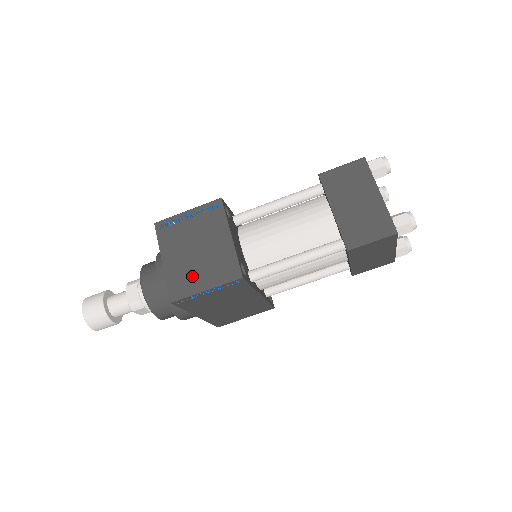
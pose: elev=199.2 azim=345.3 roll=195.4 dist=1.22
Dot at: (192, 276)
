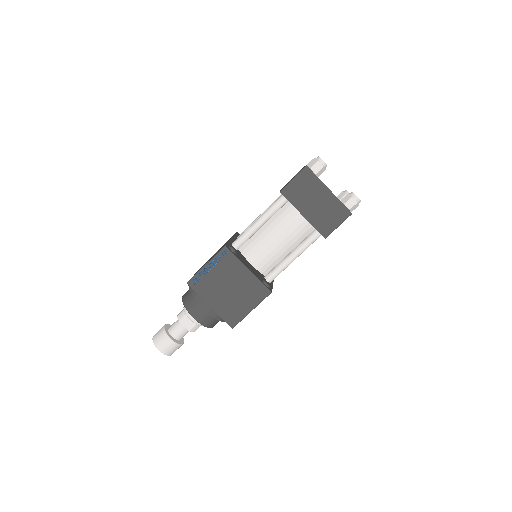
Dot at: (237, 306)
